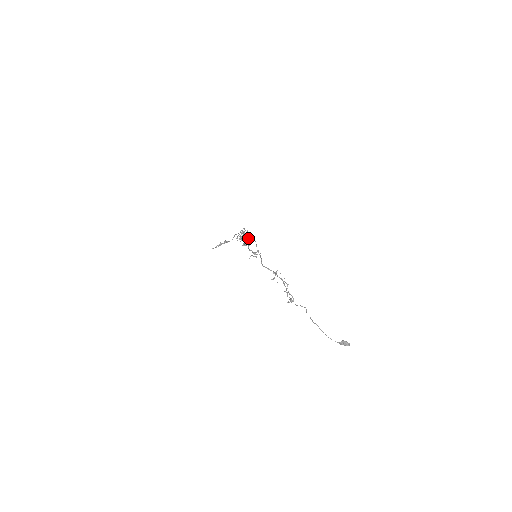
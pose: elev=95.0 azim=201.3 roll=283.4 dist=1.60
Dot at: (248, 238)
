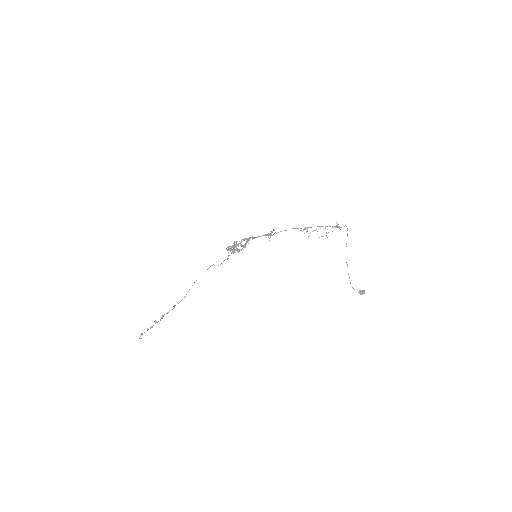
Dot at: (238, 250)
